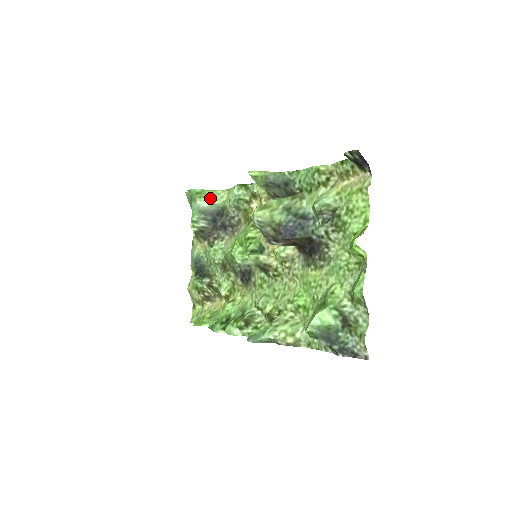
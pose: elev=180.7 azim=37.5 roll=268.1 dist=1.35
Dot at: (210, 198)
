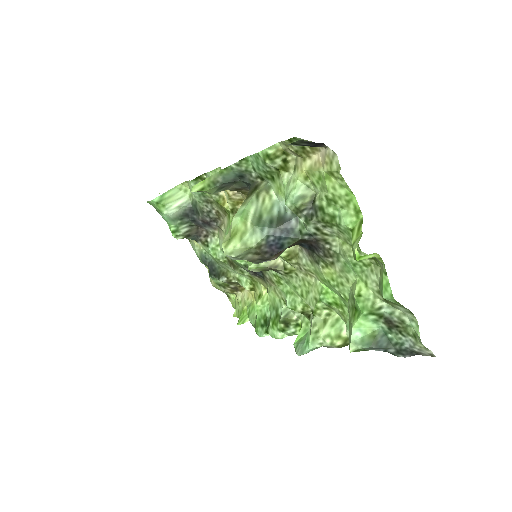
Dot at: (174, 200)
